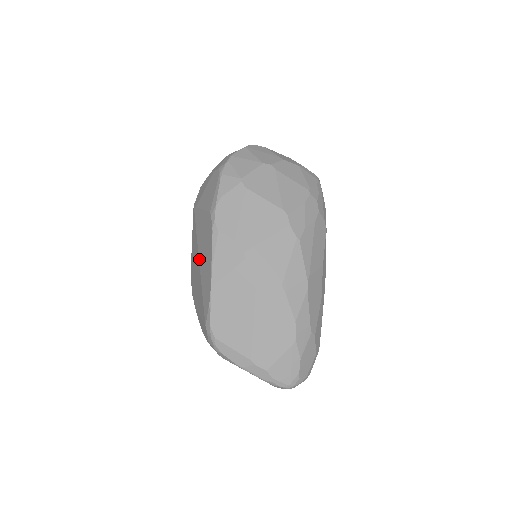
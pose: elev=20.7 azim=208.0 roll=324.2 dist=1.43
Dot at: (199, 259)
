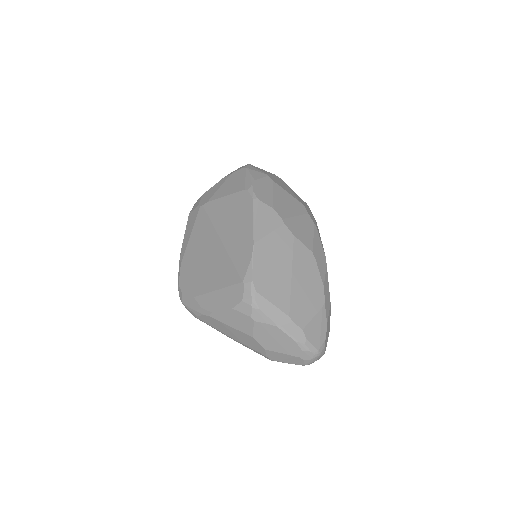
Dot at: (220, 236)
